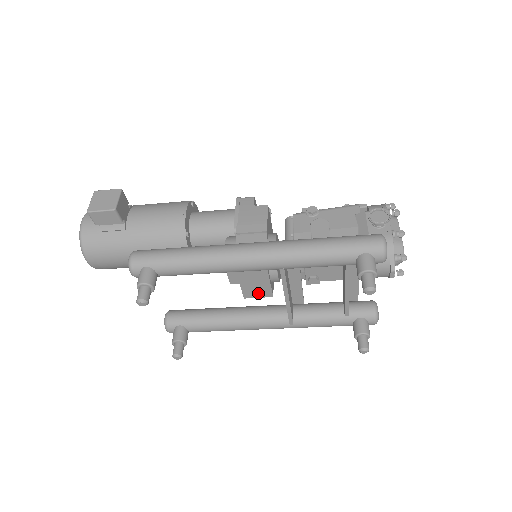
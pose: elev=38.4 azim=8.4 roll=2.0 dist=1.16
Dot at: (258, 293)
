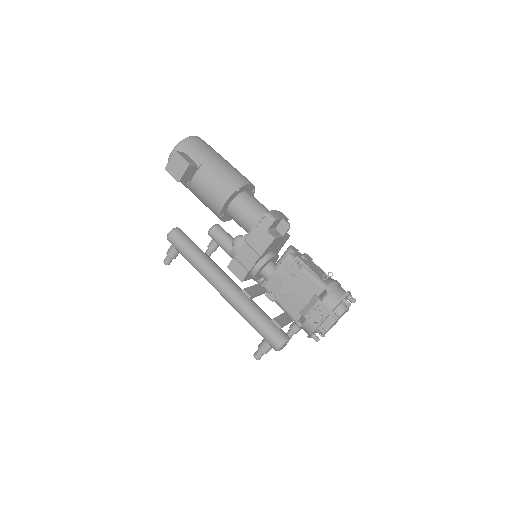
Dot at: occluded
